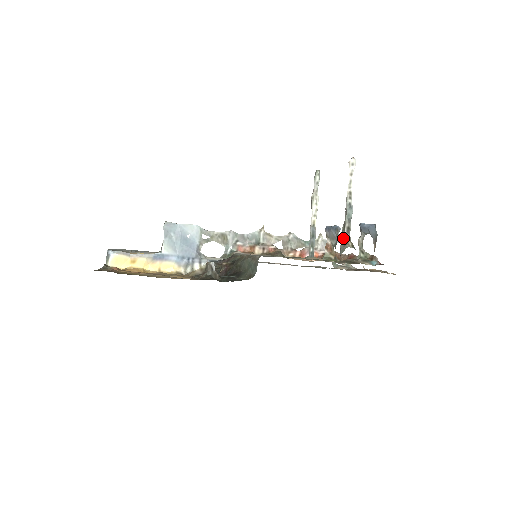
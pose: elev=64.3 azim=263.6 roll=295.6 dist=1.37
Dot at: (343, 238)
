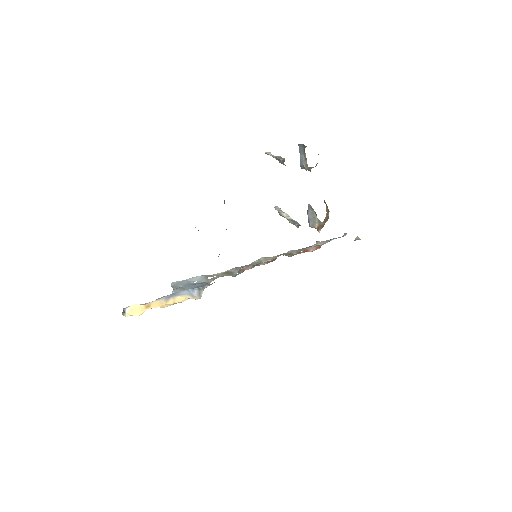
Dot at: (281, 161)
